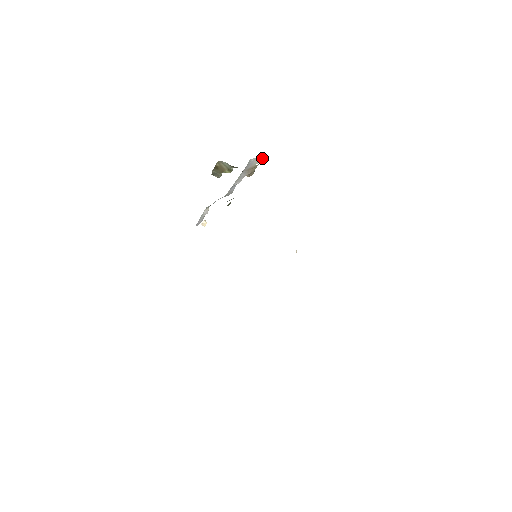
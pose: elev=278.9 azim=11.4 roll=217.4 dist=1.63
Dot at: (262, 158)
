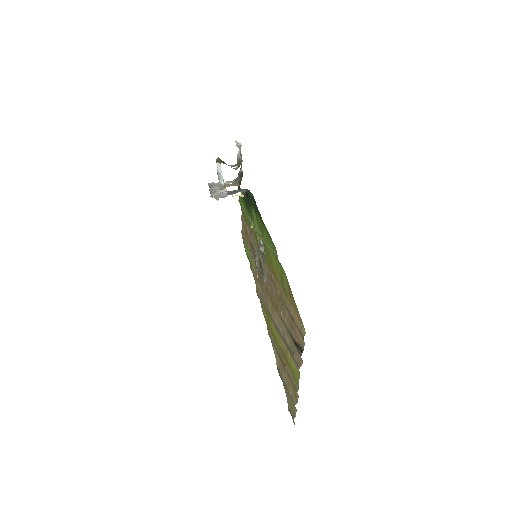
Dot at: (234, 180)
